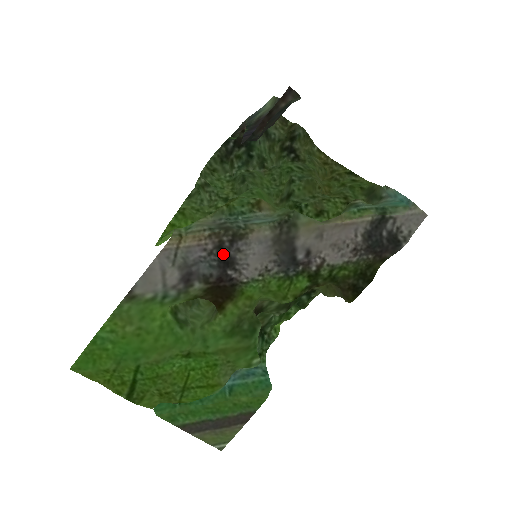
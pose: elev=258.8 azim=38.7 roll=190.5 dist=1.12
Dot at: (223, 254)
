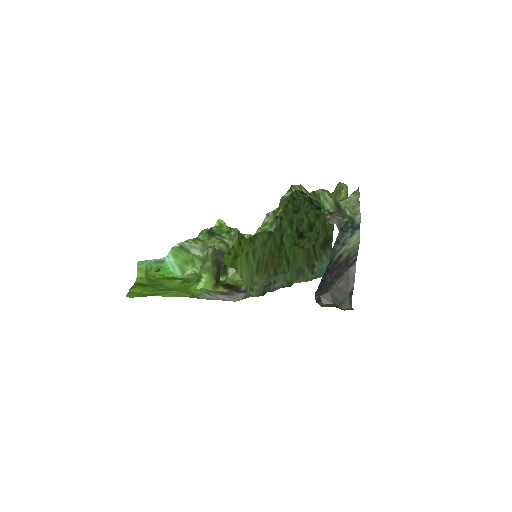
Dot at: occluded
